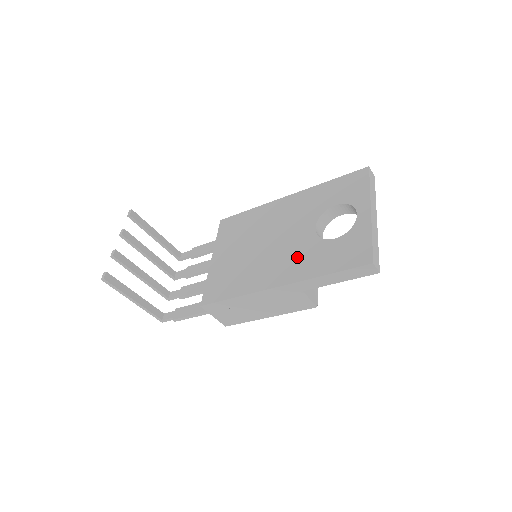
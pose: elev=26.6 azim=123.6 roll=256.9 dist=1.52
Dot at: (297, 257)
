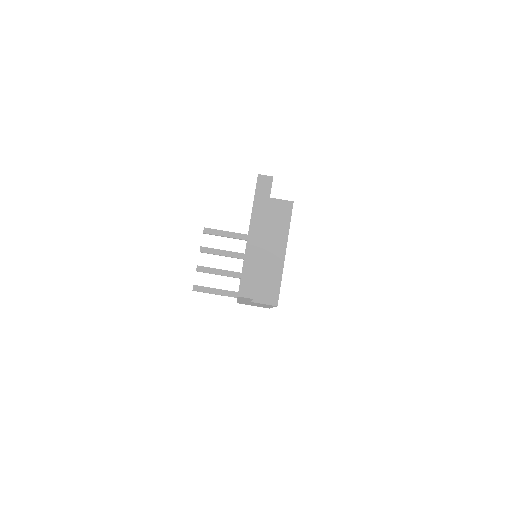
Dot at: occluded
